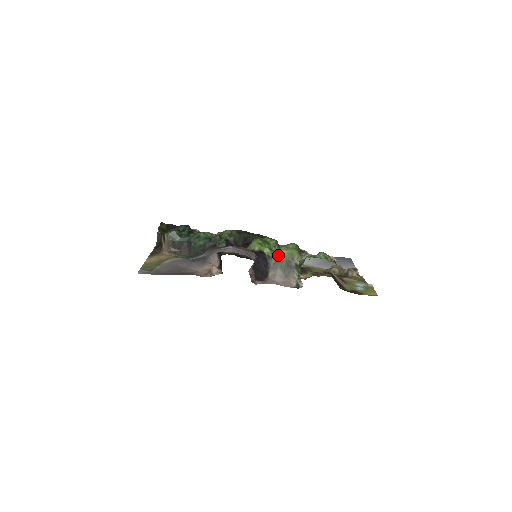
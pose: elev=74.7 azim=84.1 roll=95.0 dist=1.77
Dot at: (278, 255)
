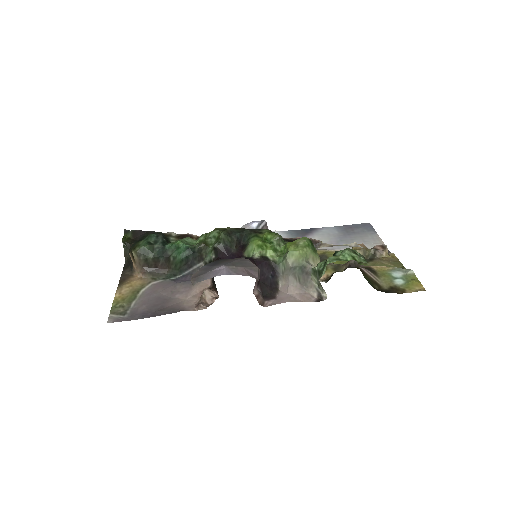
Dot at: (287, 259)
